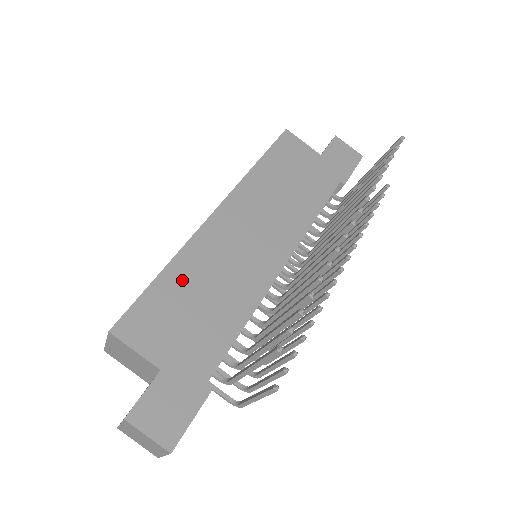
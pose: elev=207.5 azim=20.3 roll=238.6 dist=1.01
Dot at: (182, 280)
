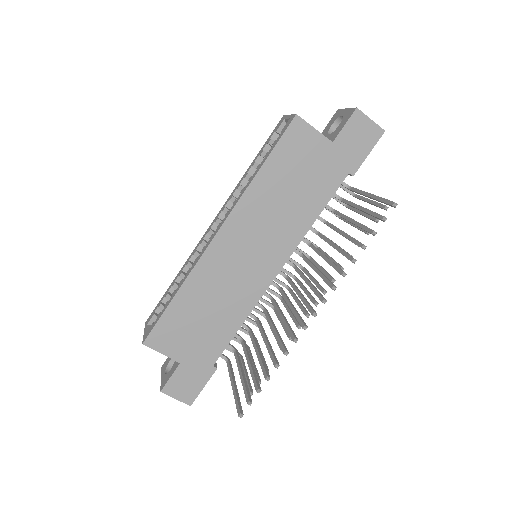
Dot at: (191, 301)
